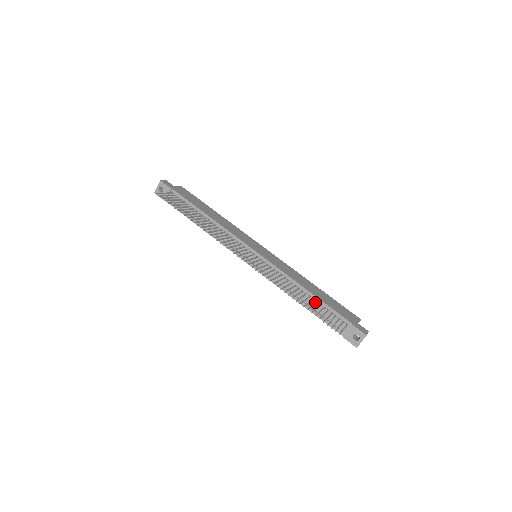
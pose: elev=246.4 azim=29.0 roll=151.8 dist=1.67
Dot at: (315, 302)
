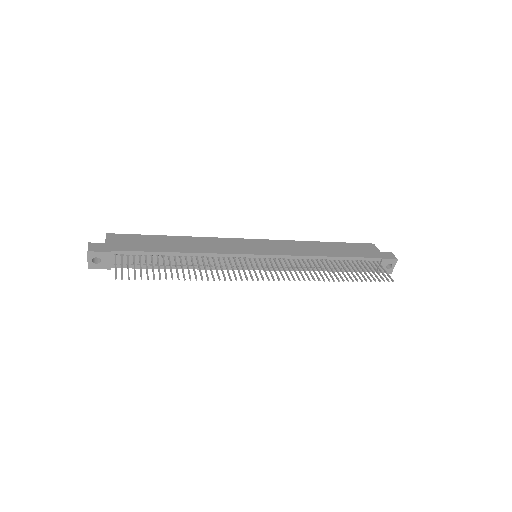
Dot at: (345, 263)
